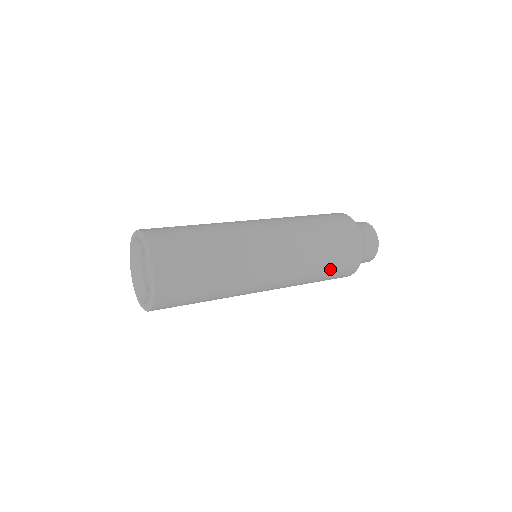
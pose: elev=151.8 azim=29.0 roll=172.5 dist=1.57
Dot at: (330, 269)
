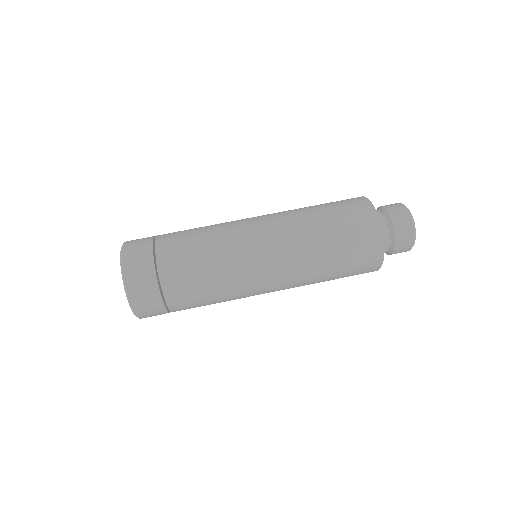
Dot at: (338, 255)
